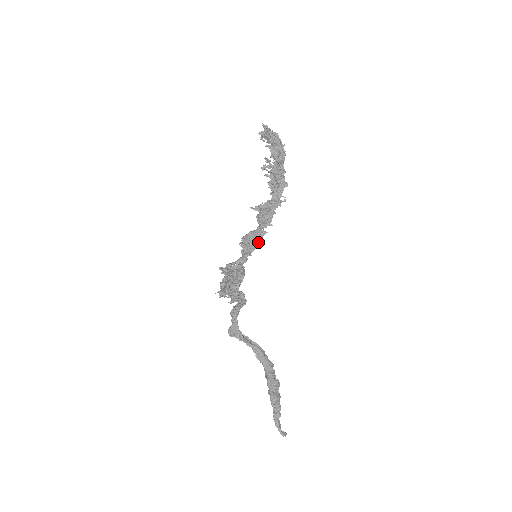
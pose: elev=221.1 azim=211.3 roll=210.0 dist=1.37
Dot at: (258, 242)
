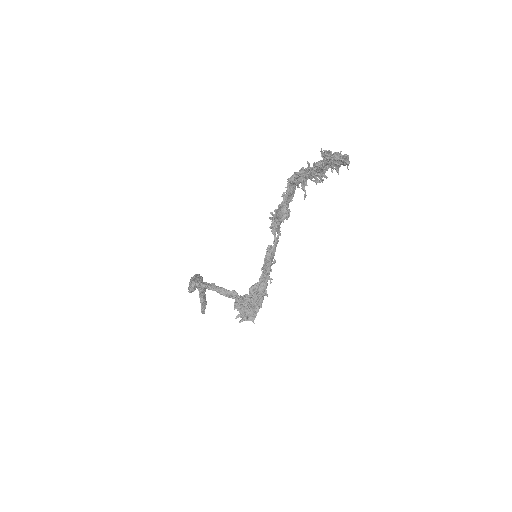
Dot at: (273, 258)
